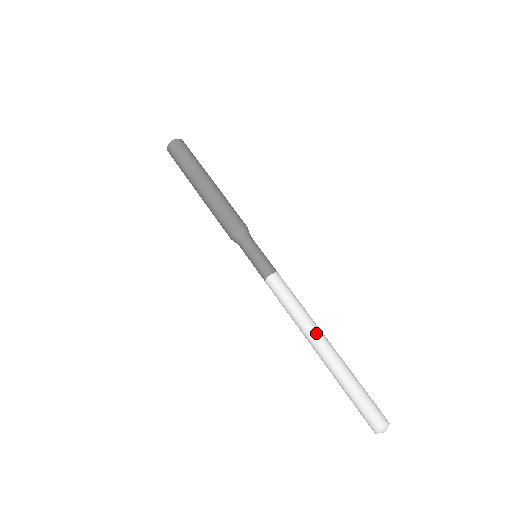
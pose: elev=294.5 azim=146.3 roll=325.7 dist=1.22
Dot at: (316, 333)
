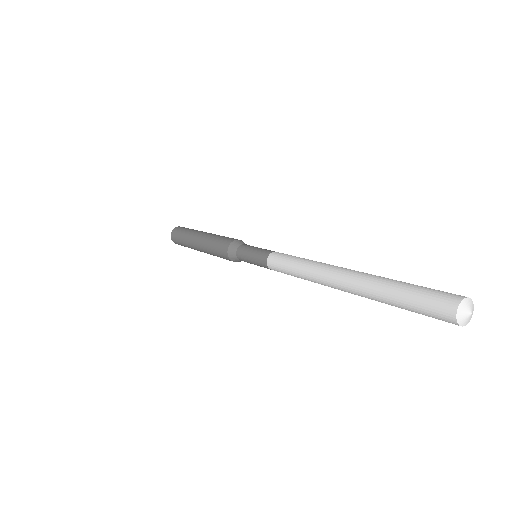
Dot at: (328, 270)
